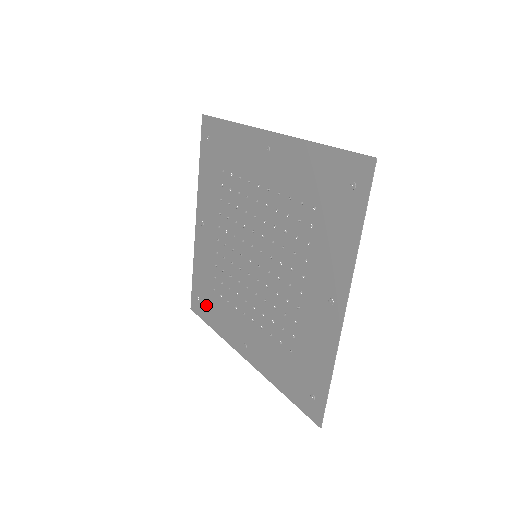
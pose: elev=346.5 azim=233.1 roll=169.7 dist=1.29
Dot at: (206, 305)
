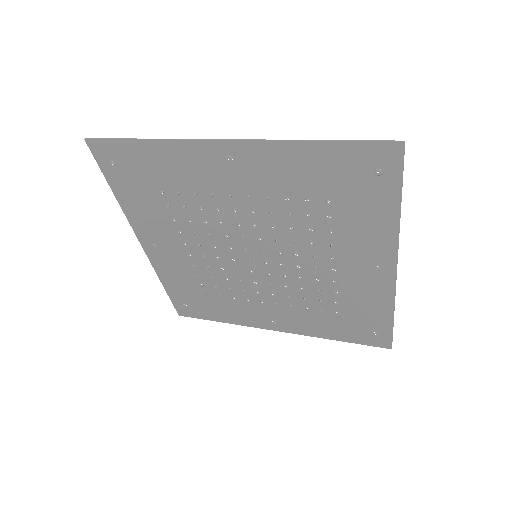
Dot at: (201, 308)
